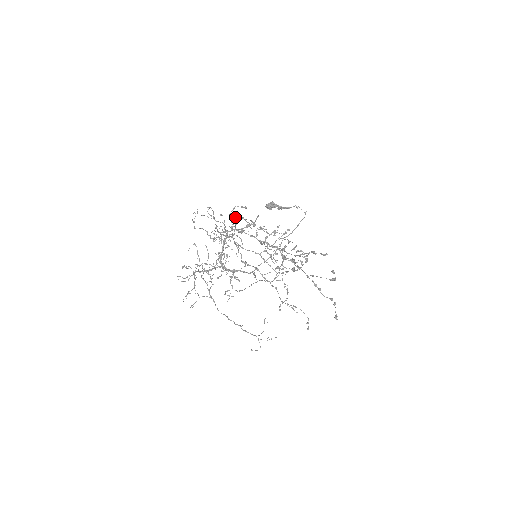
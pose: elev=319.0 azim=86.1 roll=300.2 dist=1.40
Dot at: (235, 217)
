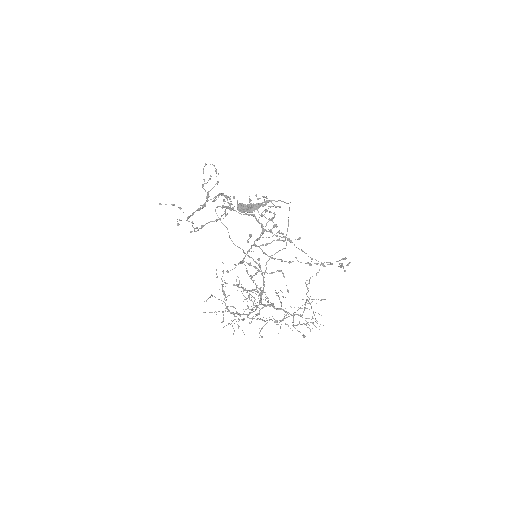
Dot at: occluded
